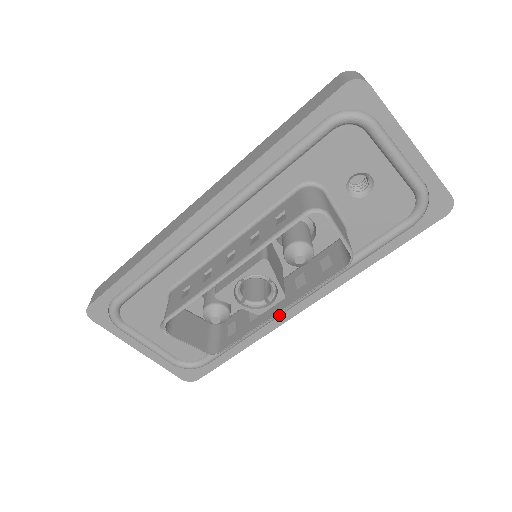
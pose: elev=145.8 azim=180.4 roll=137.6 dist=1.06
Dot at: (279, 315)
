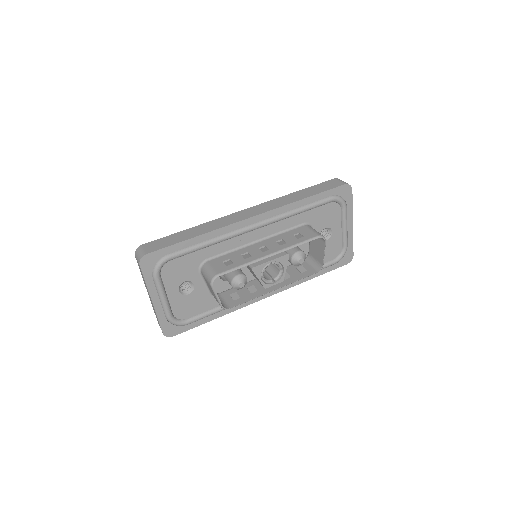
Dot at: occluded
